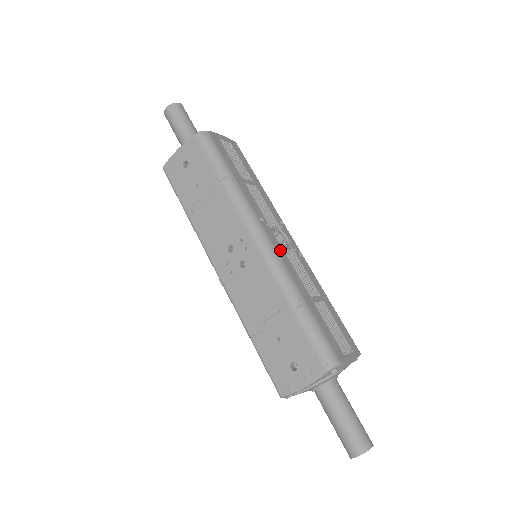
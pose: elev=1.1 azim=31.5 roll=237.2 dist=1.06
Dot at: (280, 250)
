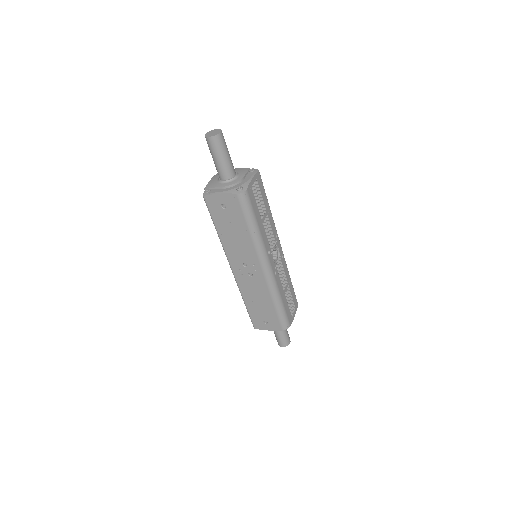
Dot at: (275, 270)
